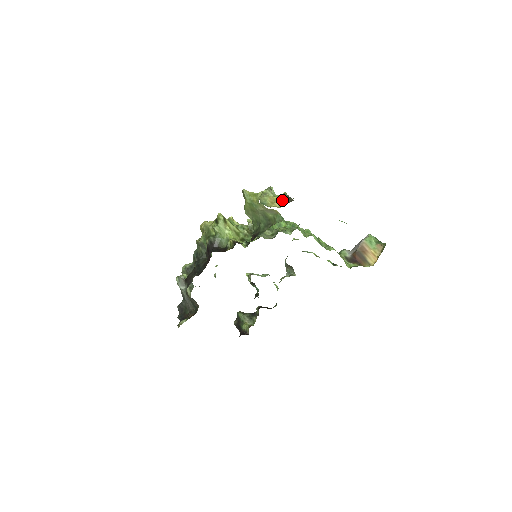
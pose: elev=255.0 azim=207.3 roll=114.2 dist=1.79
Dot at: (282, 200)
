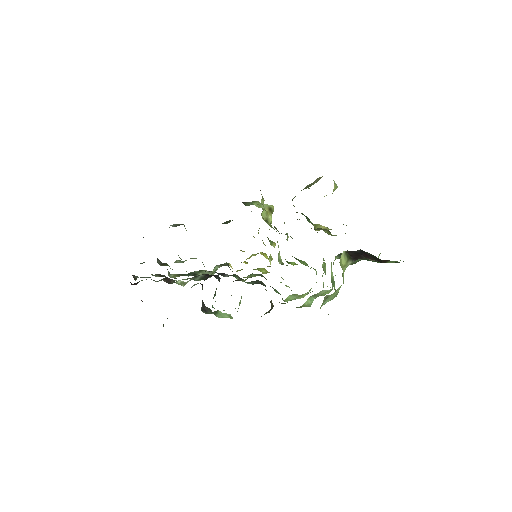
Dot at: occluded
